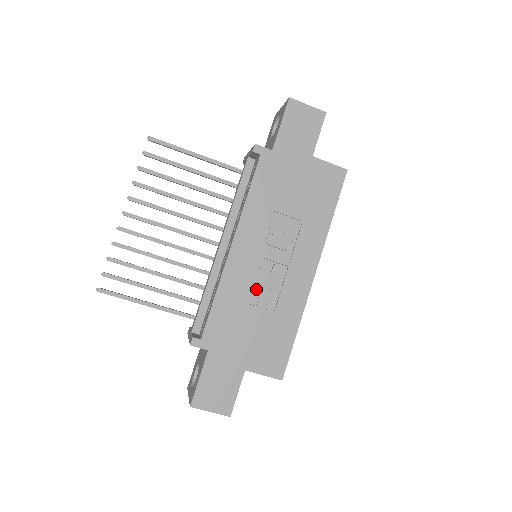
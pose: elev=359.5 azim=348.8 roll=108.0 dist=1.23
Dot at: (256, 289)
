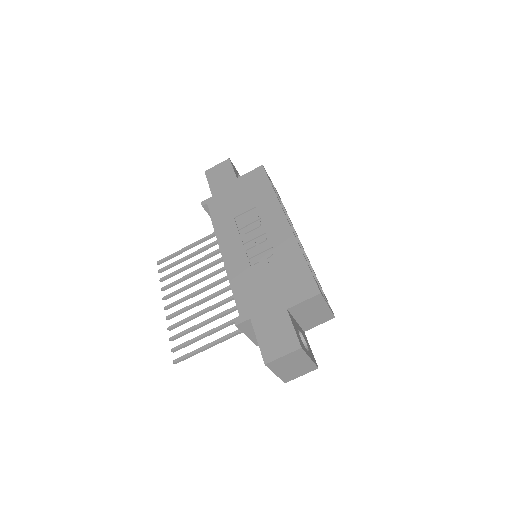
Dot at: (255, 260)
